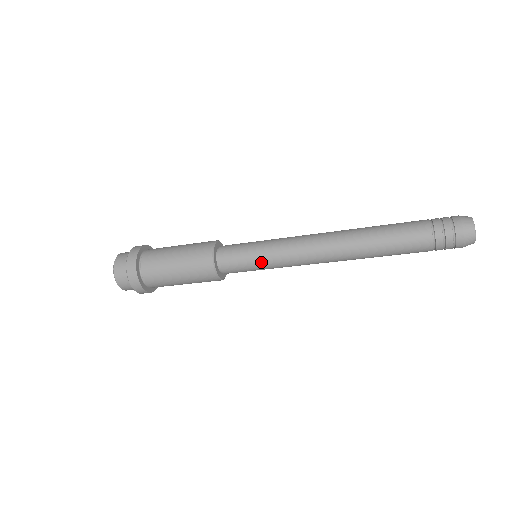
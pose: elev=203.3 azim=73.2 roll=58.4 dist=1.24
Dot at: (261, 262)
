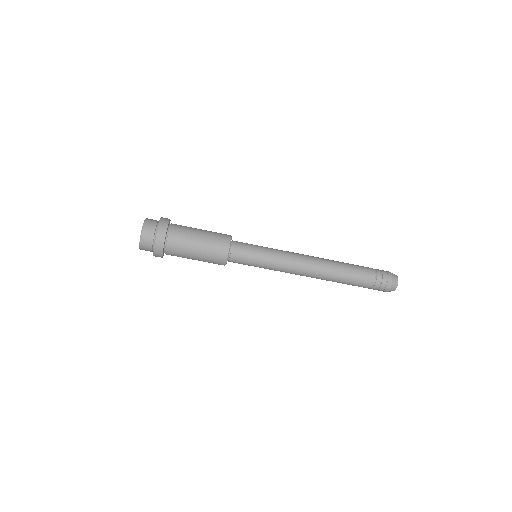
Dot at: (262, 264)
